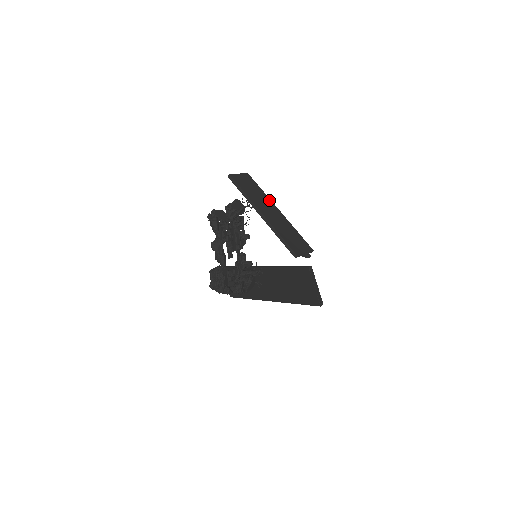
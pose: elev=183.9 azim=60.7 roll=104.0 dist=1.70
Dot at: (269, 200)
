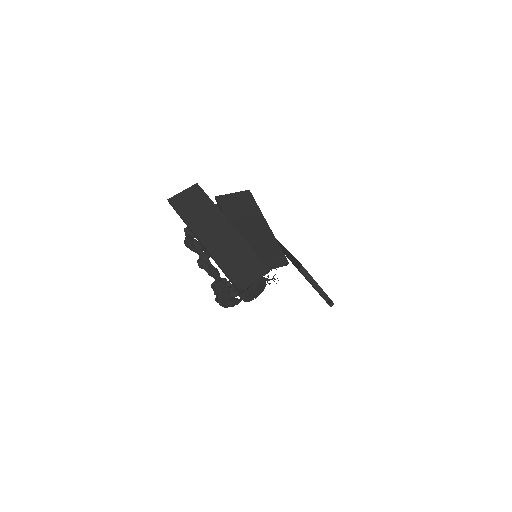
Dot at: (219, 214)
